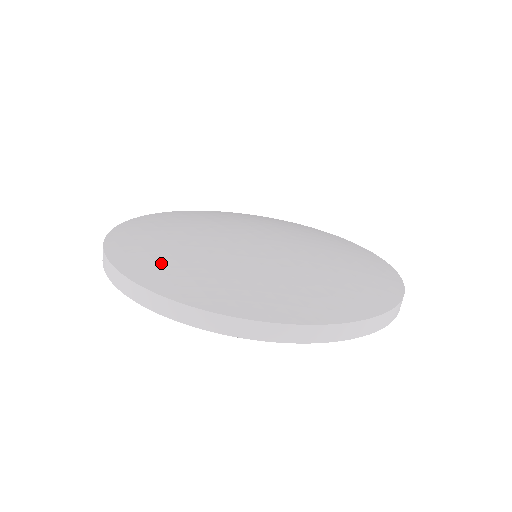
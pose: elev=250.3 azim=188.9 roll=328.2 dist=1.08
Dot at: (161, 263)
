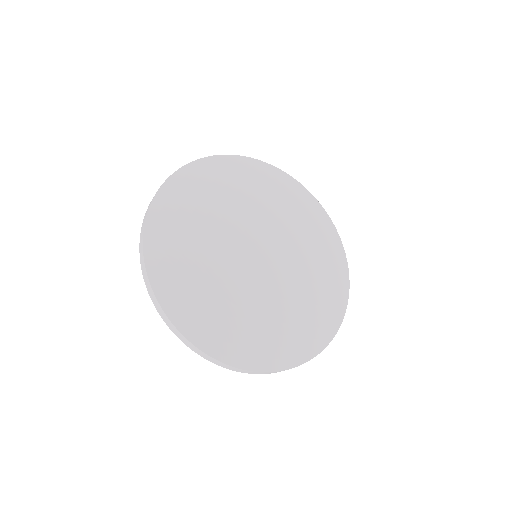
Dot at: (176, 216)
